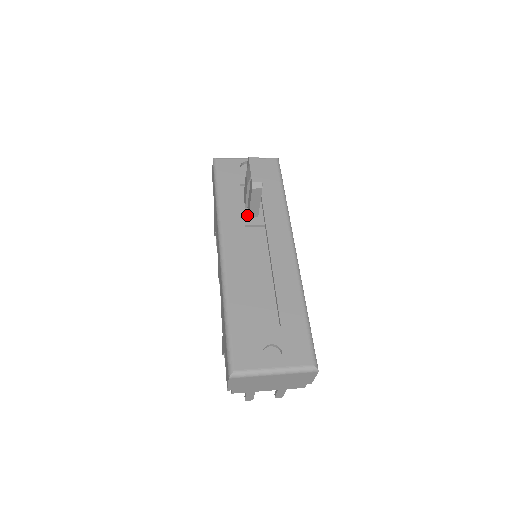
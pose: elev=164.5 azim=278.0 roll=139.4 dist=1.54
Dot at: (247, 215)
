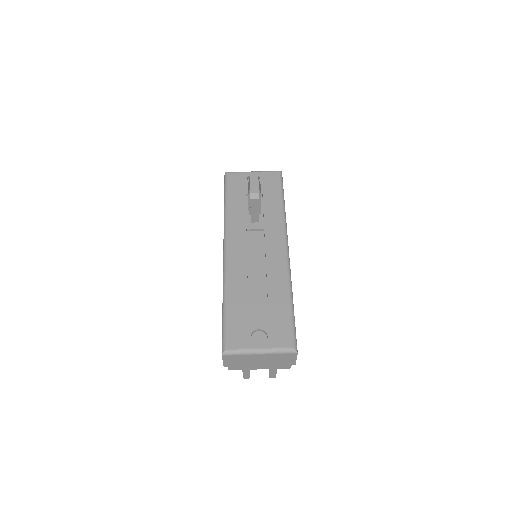
Dot at: (250, 221)
